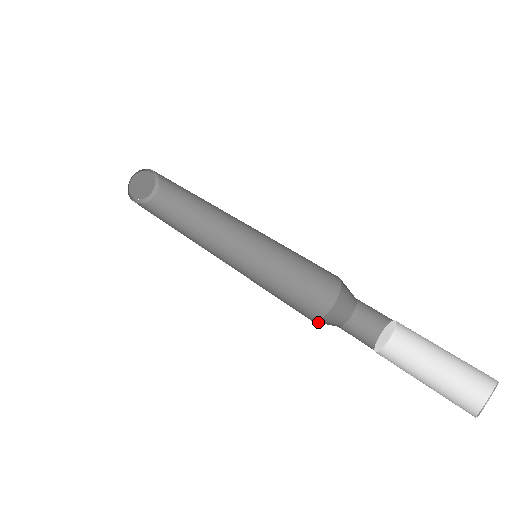
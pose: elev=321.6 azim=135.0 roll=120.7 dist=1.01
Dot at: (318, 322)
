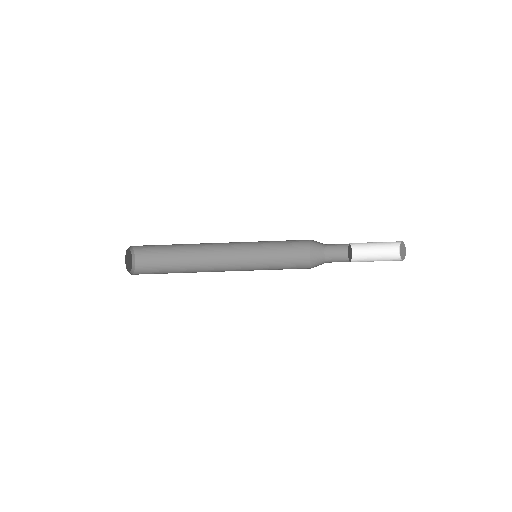
Dot at: (313, 262)
